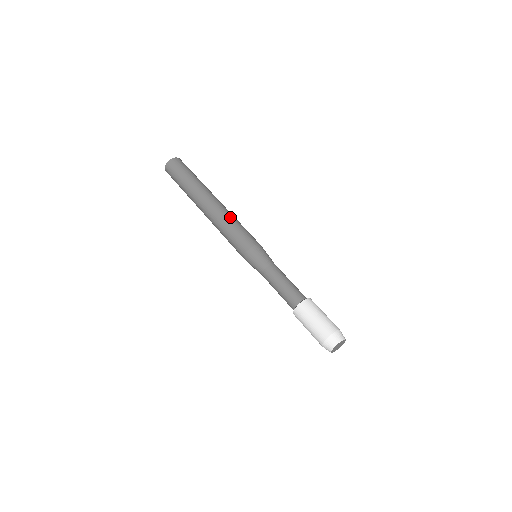
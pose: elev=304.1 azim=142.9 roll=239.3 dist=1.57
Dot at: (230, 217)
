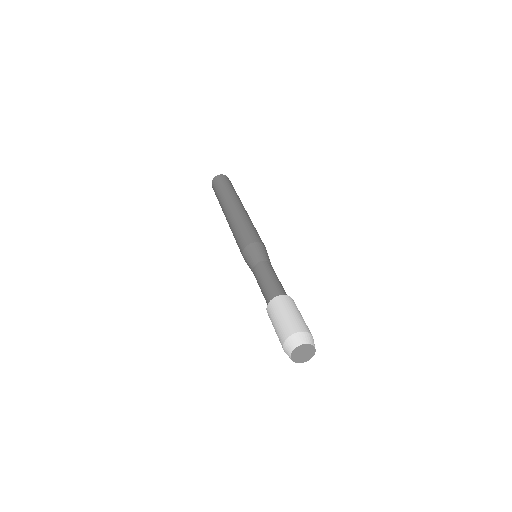
Dot at: occluded
